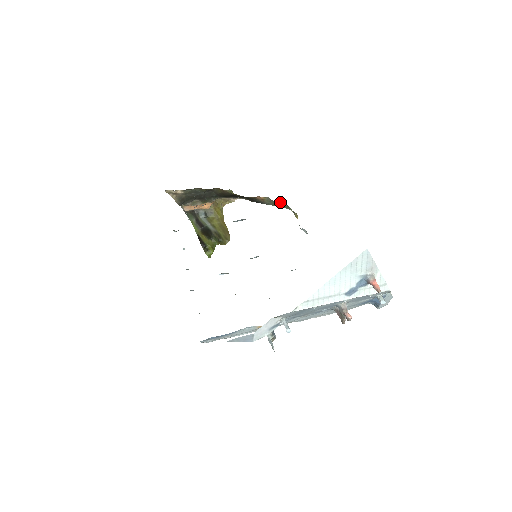
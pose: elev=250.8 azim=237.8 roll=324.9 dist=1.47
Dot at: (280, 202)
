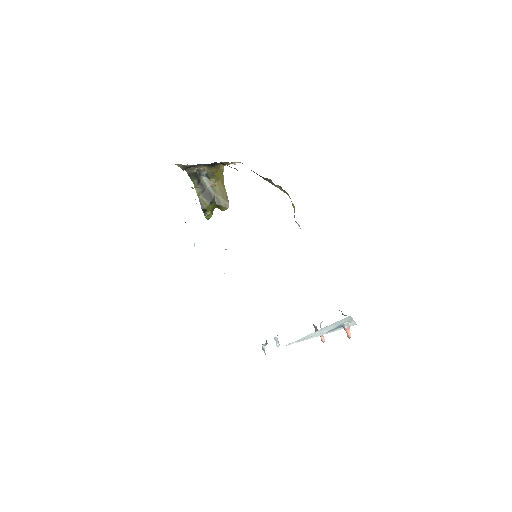
Dot at: (281, 187)
